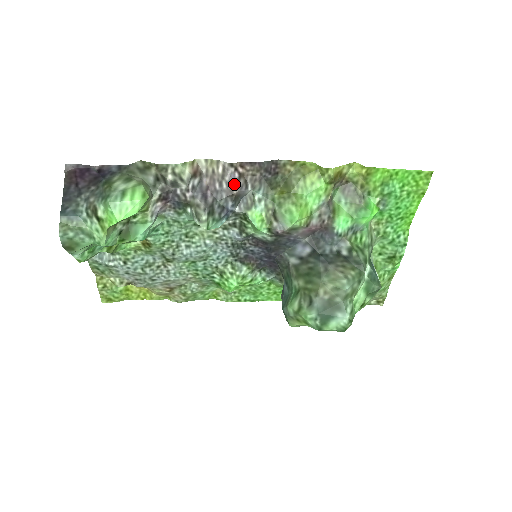
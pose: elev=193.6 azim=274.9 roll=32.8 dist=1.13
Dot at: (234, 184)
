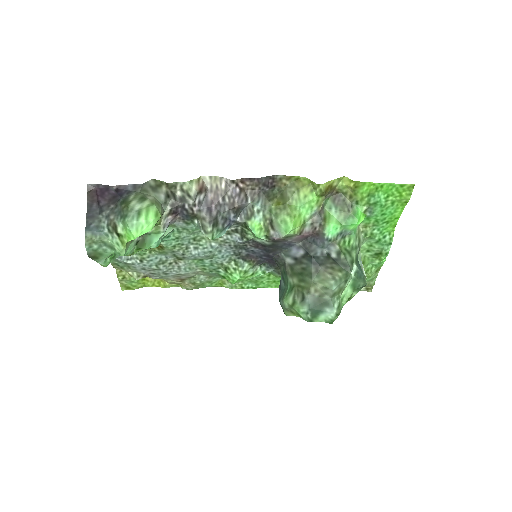
Dot at: (235, 198)
